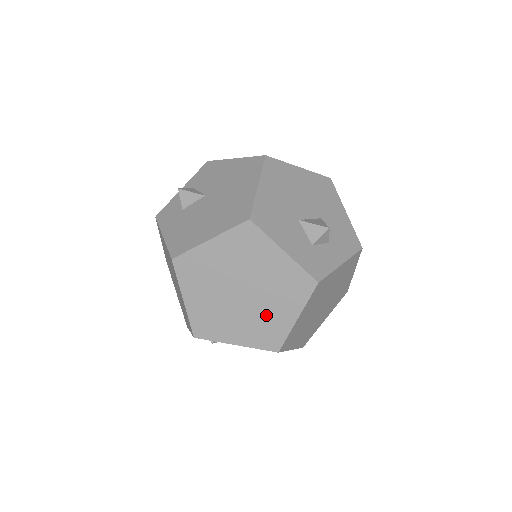
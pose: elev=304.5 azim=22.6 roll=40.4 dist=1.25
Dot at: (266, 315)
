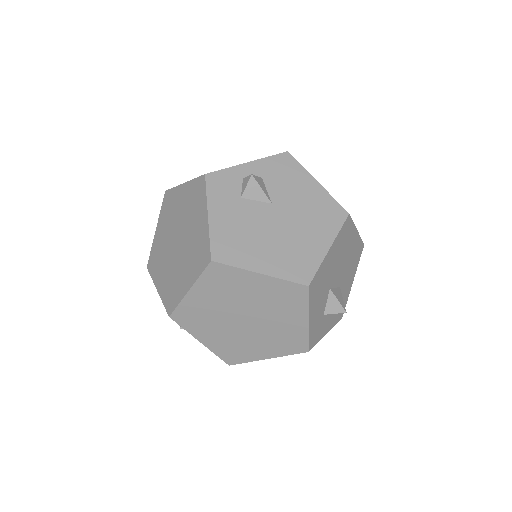
Dot at: (247, 342)
